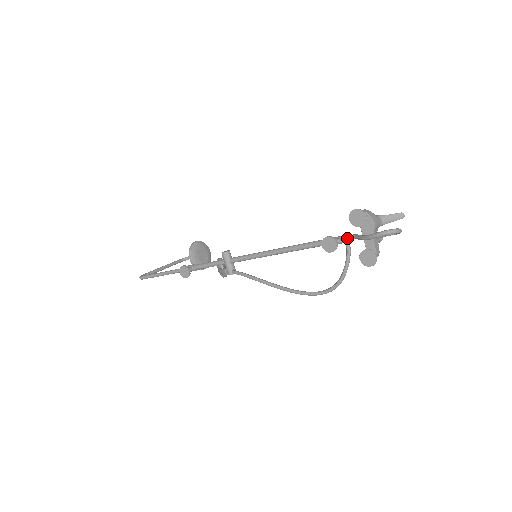
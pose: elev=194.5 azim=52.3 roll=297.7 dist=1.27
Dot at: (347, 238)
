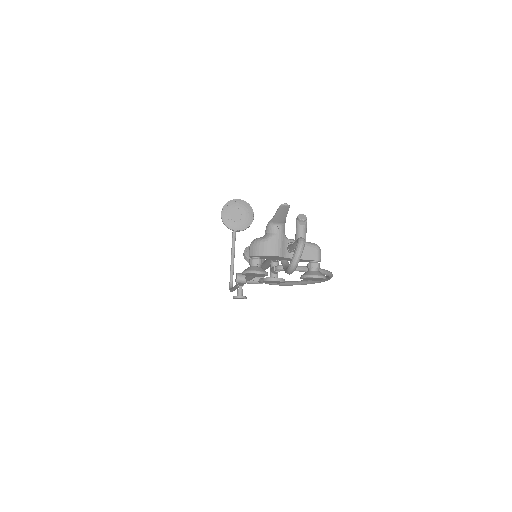
Dot at: (278, 260)
